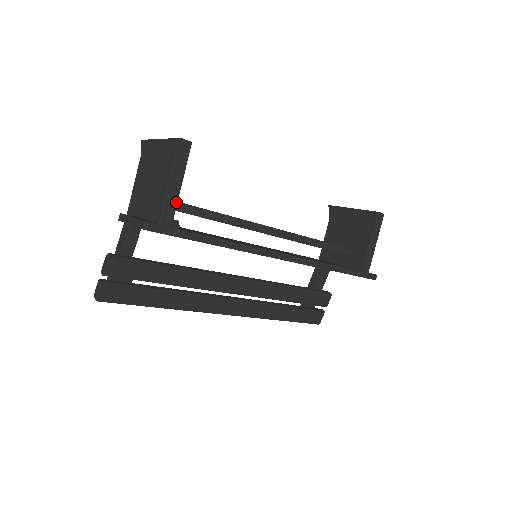
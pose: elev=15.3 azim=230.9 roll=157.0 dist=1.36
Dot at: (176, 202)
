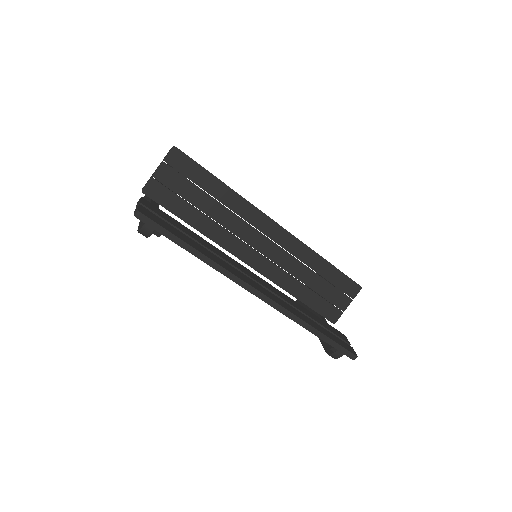
Dot at: occluded
